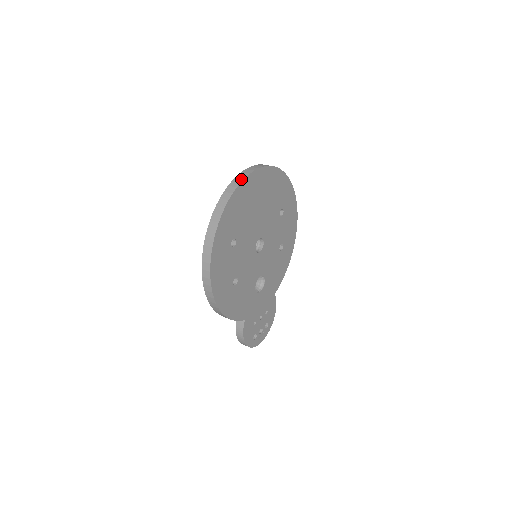
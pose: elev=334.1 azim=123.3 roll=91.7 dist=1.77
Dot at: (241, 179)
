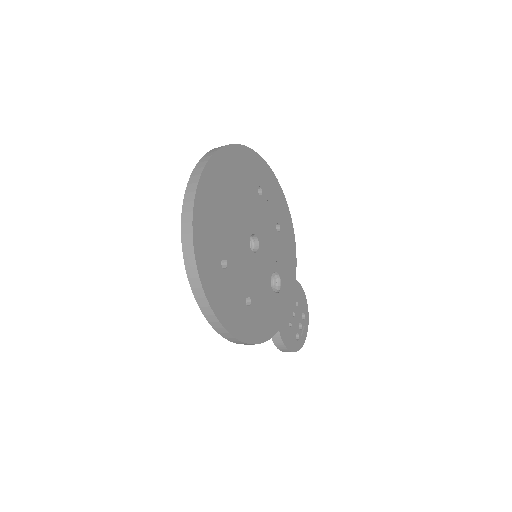
Dot at: (194, 187)
